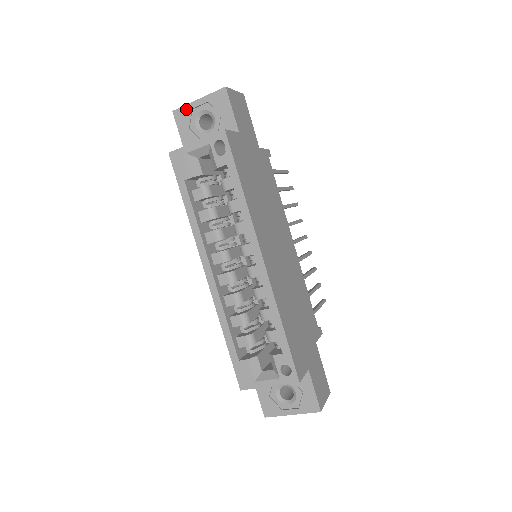
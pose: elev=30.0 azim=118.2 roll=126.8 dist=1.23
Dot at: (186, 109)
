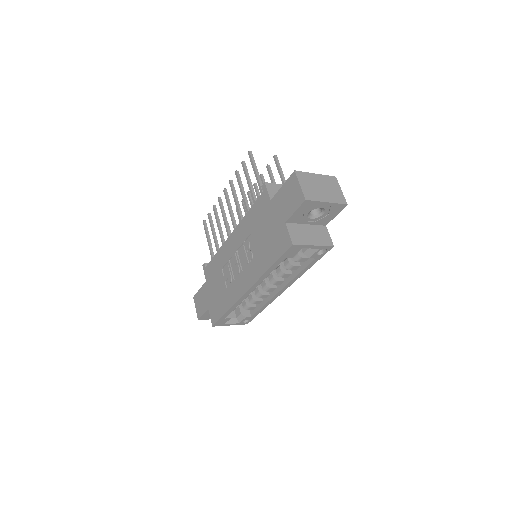
Dot at: (315, 203)
